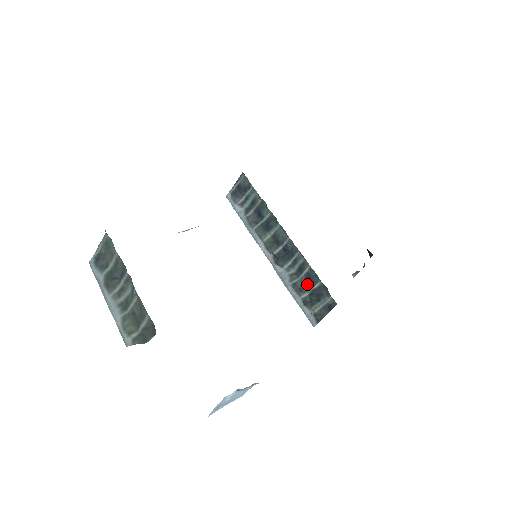
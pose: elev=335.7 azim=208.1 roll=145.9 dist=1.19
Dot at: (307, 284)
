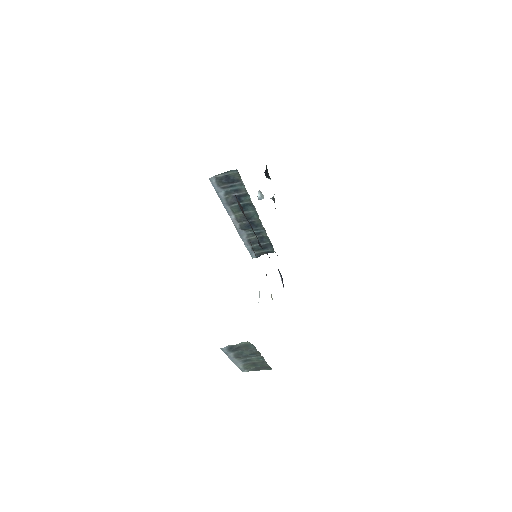
Dot at: (259, 241)
